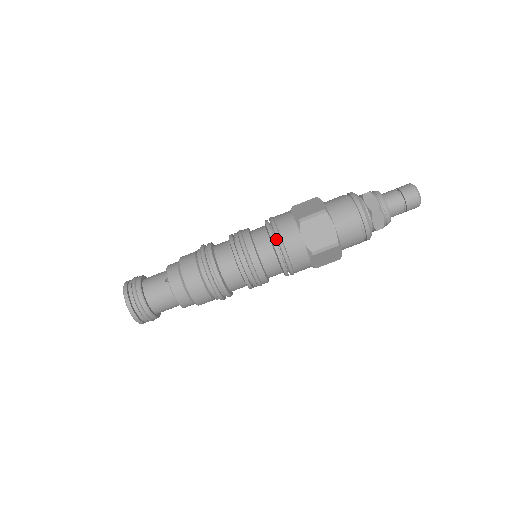
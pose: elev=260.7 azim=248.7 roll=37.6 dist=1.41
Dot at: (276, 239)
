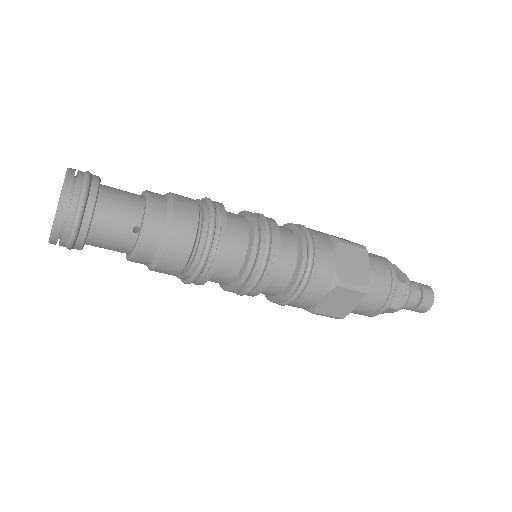
Dot at: (299, 280)
